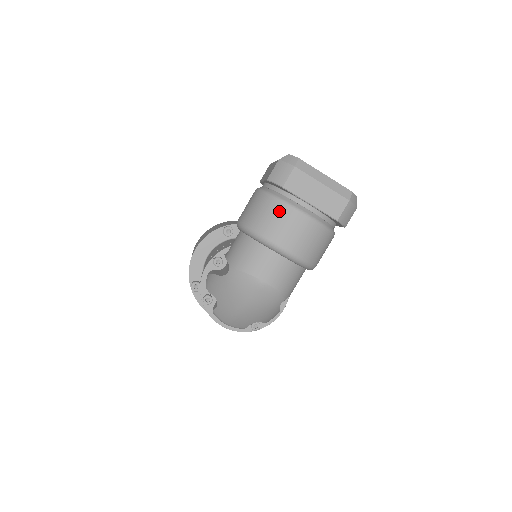
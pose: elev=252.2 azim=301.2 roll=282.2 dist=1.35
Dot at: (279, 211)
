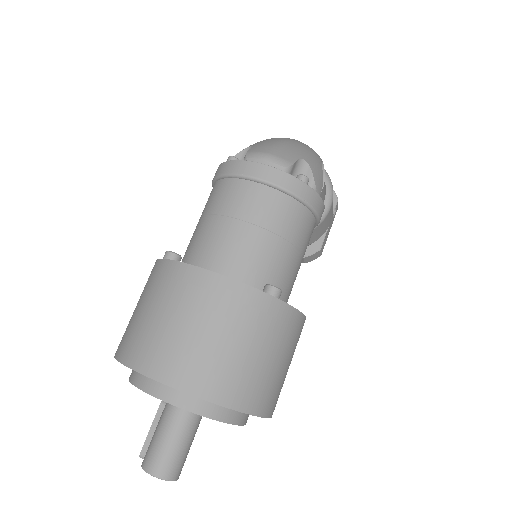
Dot at: occluded
